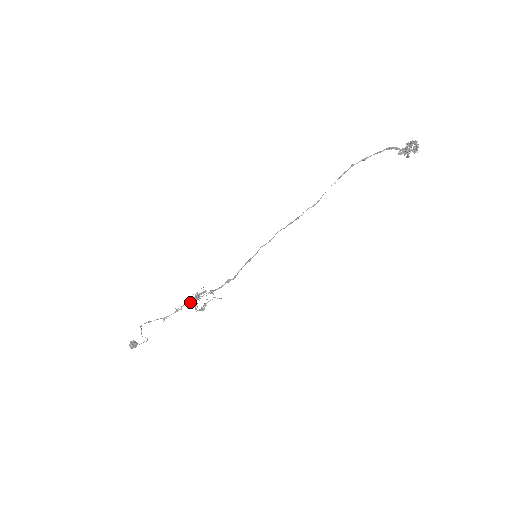
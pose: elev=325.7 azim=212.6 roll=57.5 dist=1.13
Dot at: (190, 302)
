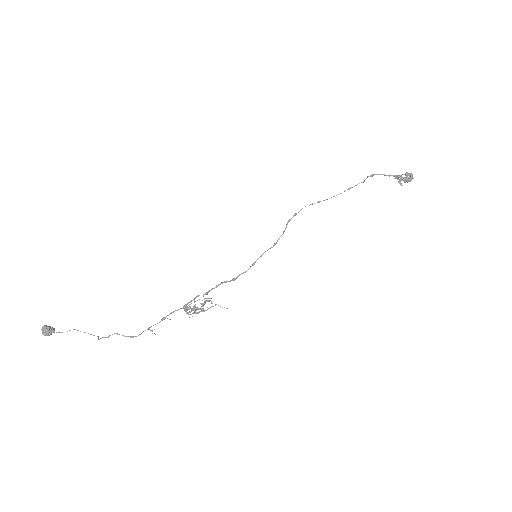
Dot at: (183, 308)
